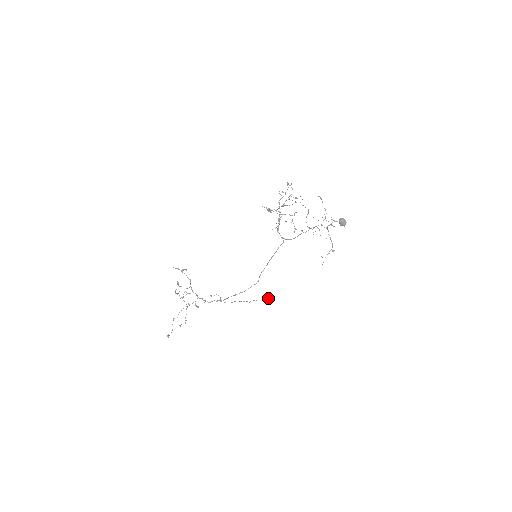
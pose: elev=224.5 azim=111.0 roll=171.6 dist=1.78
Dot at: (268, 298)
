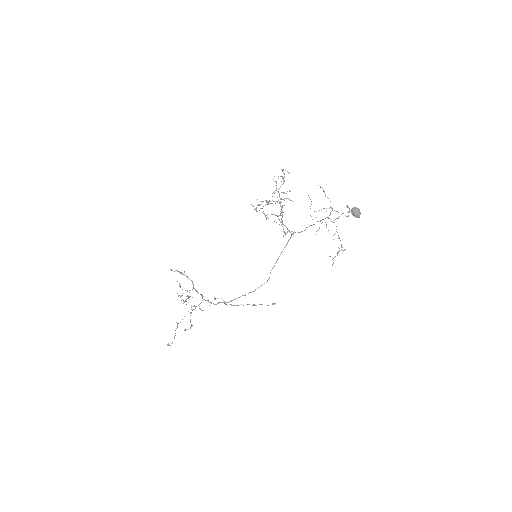
Dot at: (273, 303)
